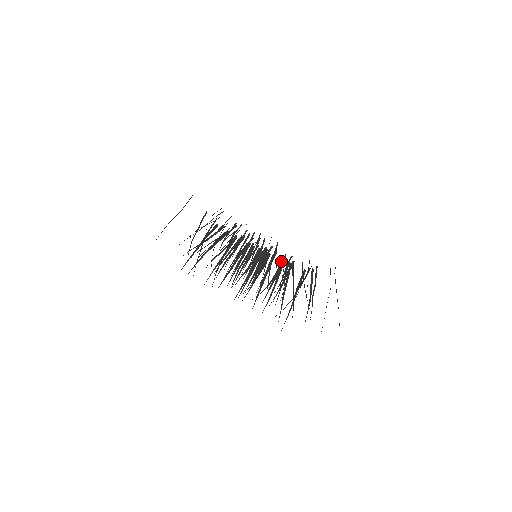
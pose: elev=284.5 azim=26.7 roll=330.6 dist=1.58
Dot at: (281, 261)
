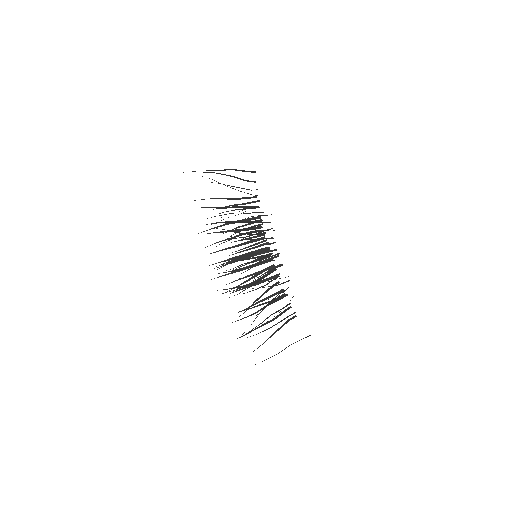
Dot at: occluded
